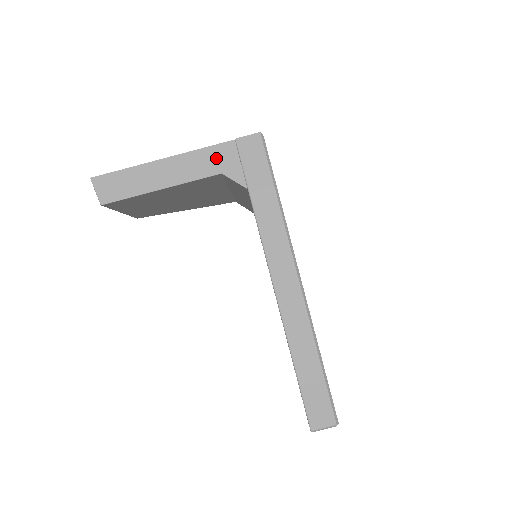
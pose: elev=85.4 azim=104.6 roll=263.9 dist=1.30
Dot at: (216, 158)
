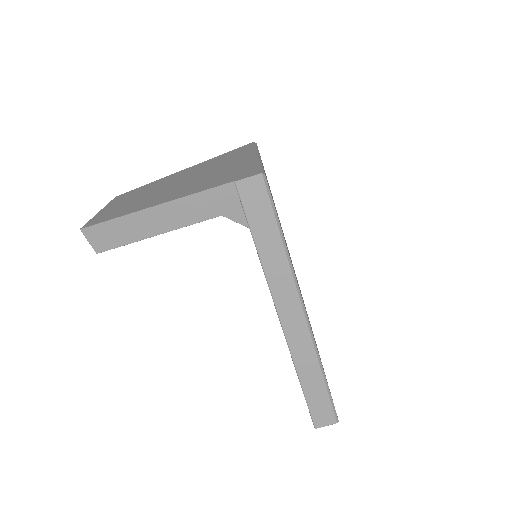
Dot at: (215, 201)
